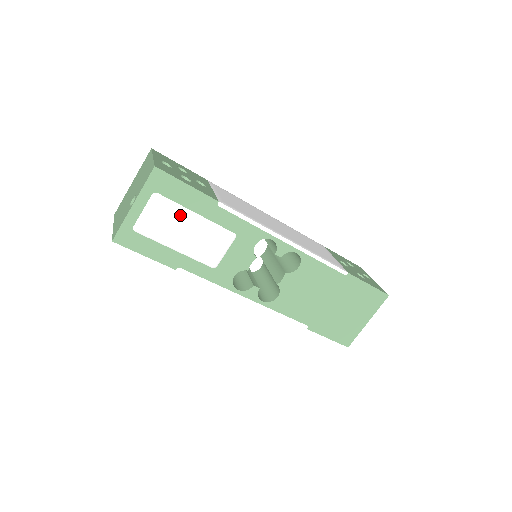
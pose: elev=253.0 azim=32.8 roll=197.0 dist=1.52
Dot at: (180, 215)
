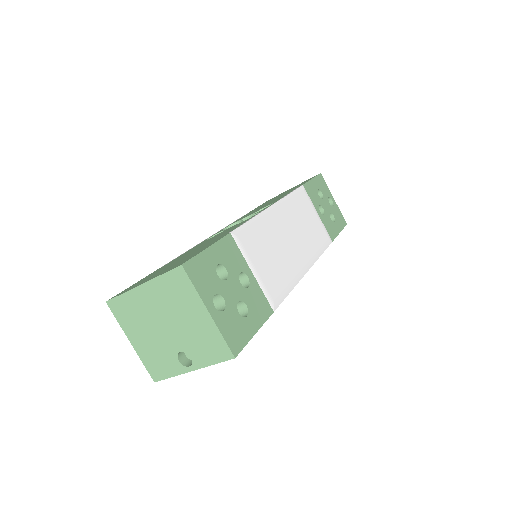
Dot at: occluded
